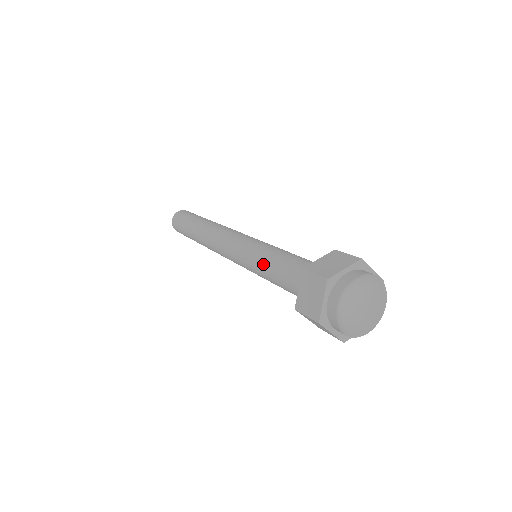
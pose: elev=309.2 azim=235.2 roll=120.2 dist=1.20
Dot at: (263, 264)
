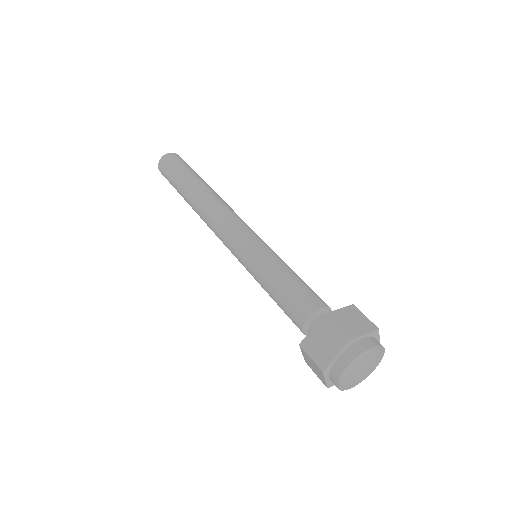
Dot at: (270, 276)
